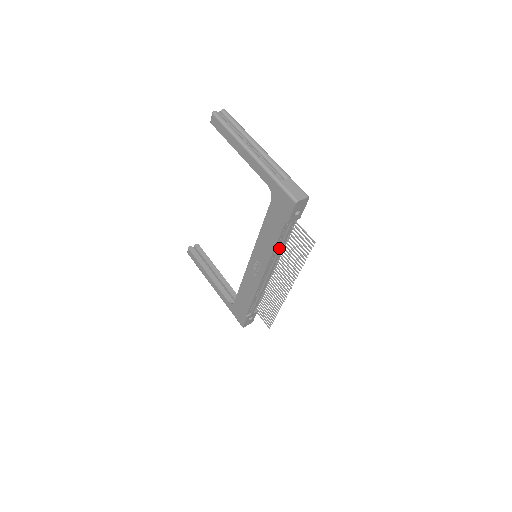
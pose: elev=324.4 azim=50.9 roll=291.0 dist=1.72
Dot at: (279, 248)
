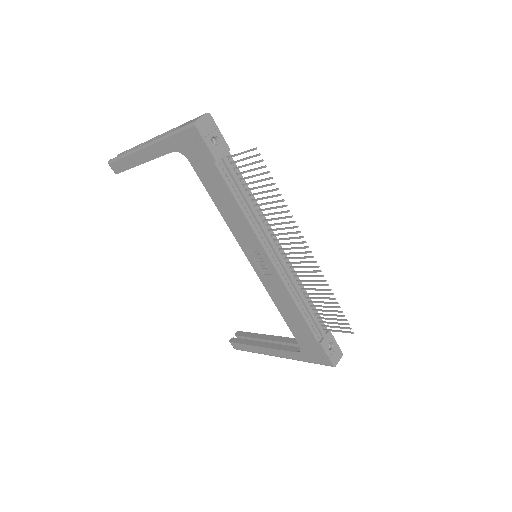
Dot at: (249, 208)
